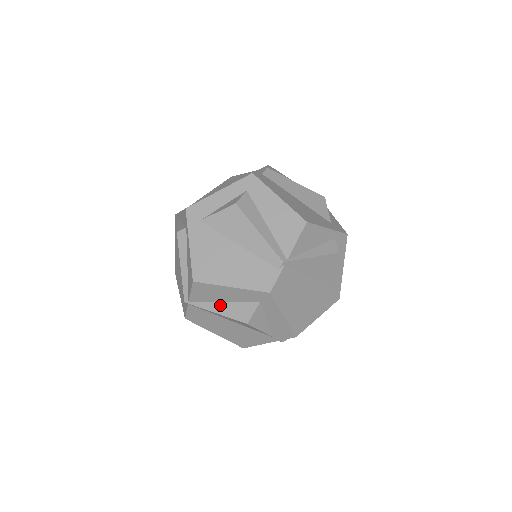
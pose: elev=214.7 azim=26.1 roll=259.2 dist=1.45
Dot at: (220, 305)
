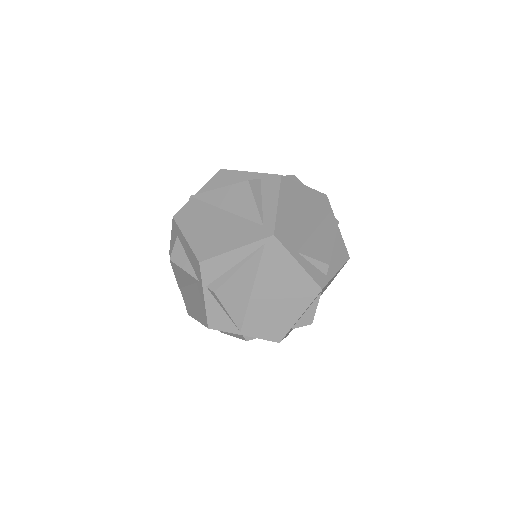
Dot at: occluded
